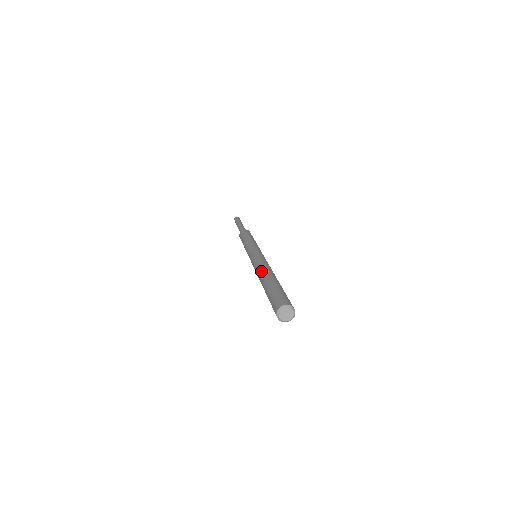
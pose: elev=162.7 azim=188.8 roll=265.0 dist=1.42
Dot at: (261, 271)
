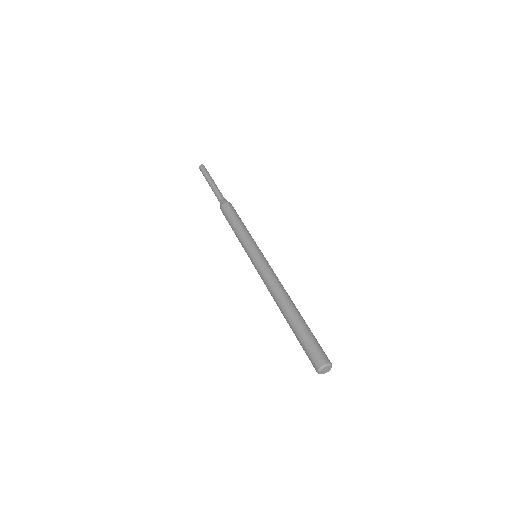
Dot at: (276, 300)
